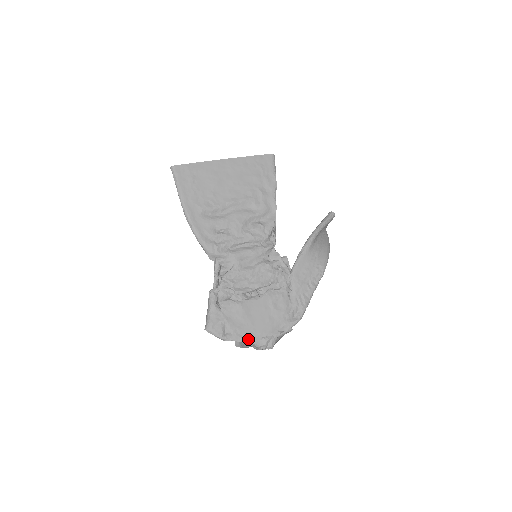
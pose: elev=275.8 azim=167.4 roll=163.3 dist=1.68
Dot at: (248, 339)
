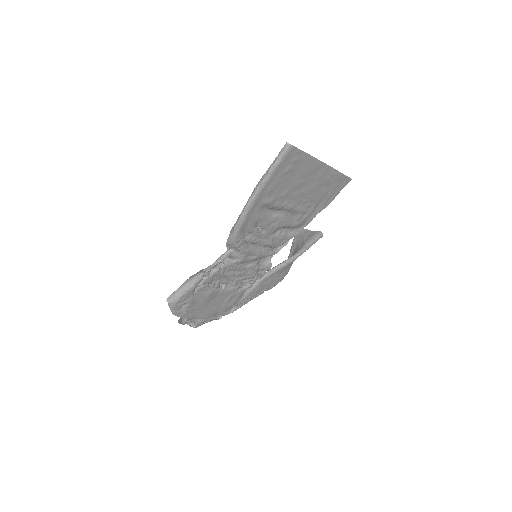
Dot at: (190, 318)
